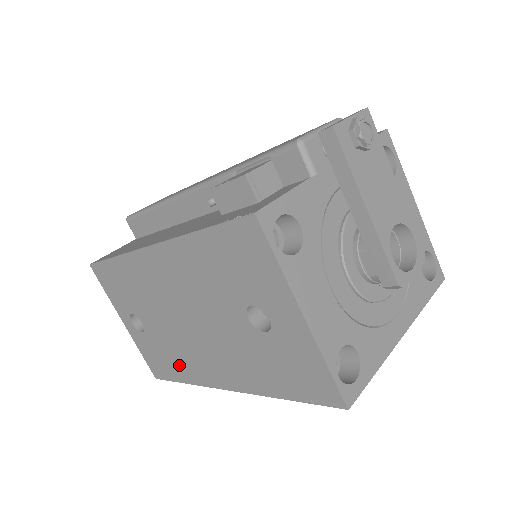
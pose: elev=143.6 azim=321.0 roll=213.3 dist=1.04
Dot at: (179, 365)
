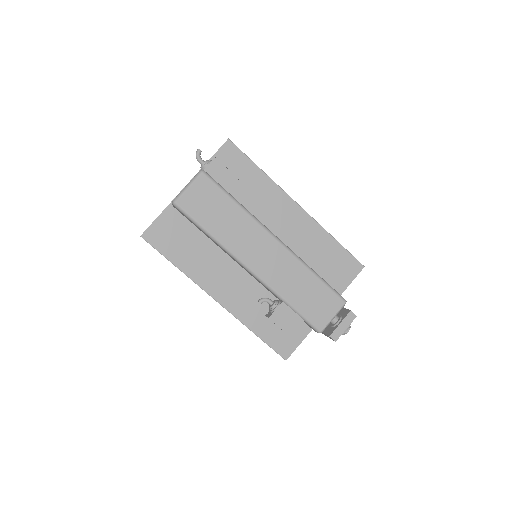
Dot at: occluded
